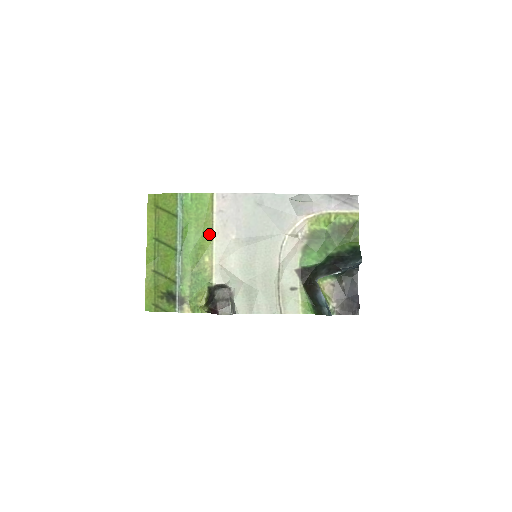
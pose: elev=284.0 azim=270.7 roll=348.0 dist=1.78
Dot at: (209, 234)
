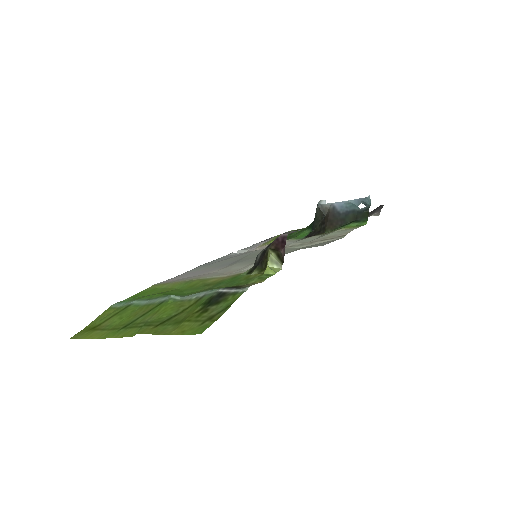
Dot at: (187, 283)
